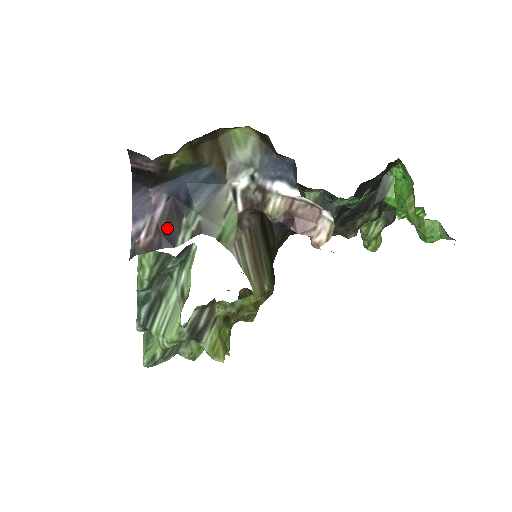
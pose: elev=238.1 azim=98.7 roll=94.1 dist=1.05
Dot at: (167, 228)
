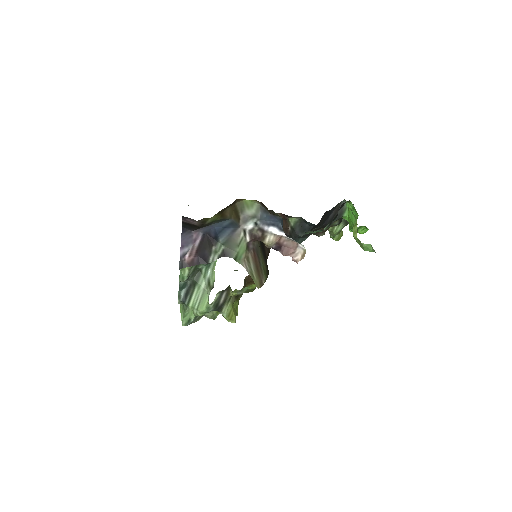
Dot at: (203, 252)
